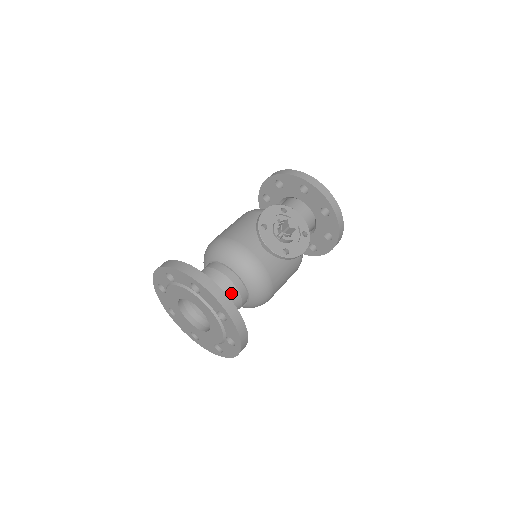
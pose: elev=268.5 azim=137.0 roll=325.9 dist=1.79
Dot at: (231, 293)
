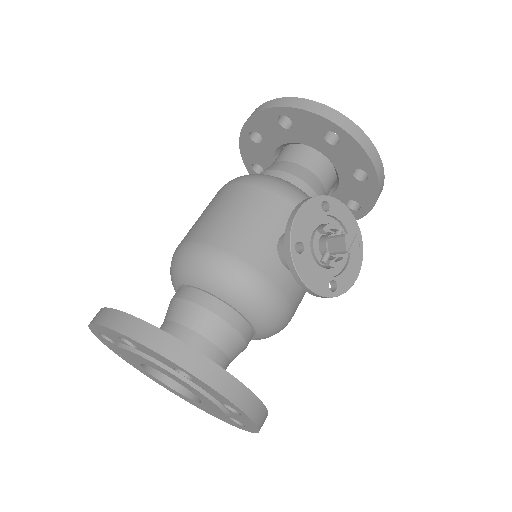
Dot at: (233, 345)
